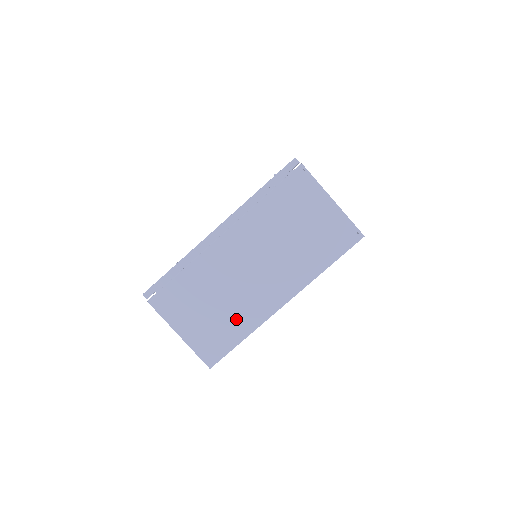
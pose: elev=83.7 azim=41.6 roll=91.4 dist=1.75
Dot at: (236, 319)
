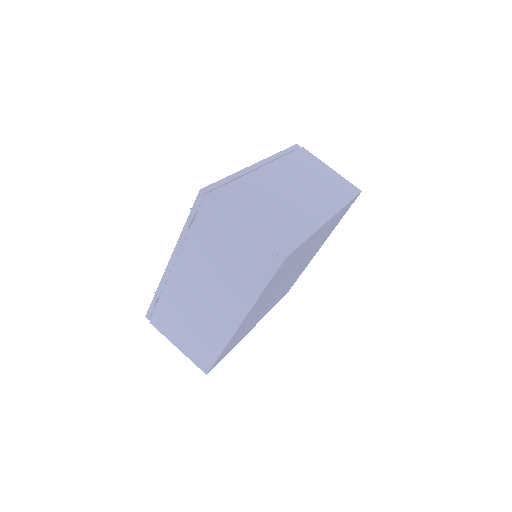
Dot at: (209, 337)
